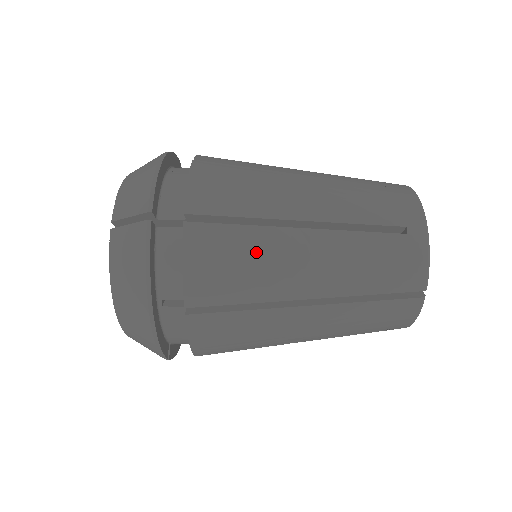
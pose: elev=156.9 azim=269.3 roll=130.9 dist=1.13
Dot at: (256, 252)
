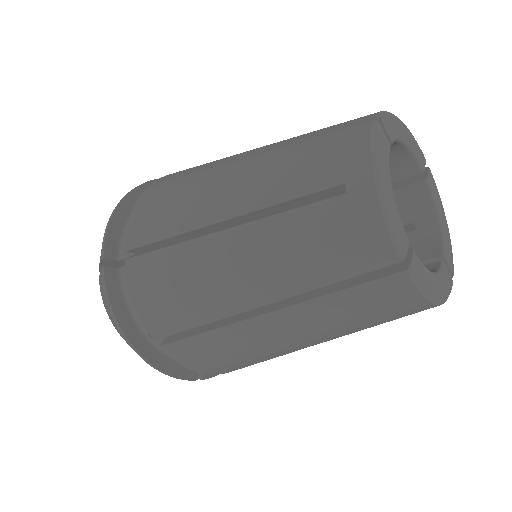
Dot at: occluded
